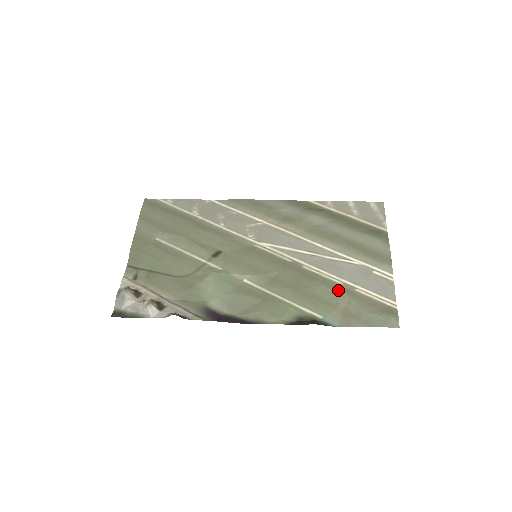
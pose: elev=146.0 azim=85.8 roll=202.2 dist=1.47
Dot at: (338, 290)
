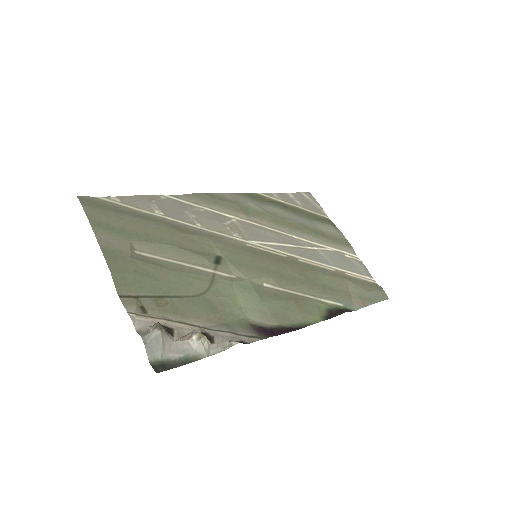
Dot at: (337, 277)
